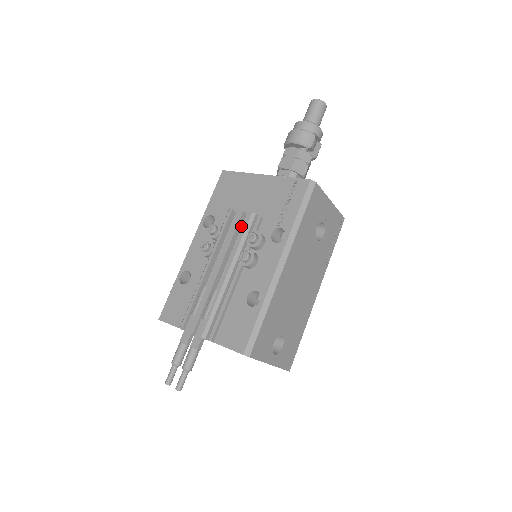
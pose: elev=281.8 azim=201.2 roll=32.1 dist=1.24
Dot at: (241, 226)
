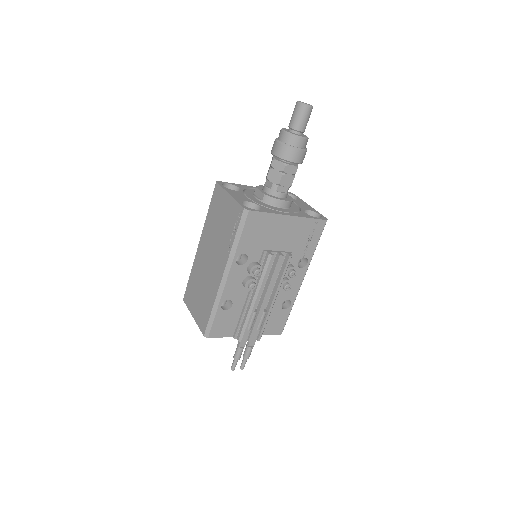
Dot at: occluded
